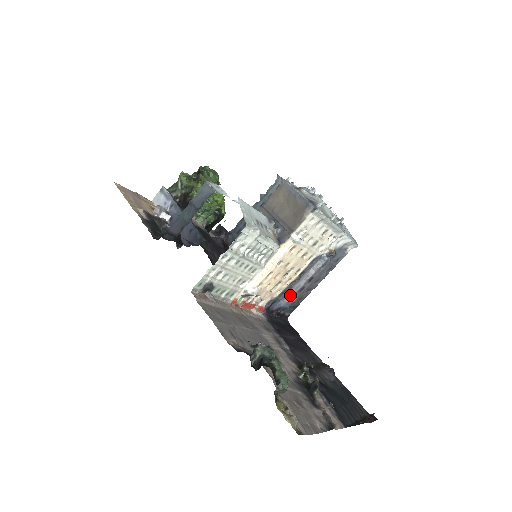
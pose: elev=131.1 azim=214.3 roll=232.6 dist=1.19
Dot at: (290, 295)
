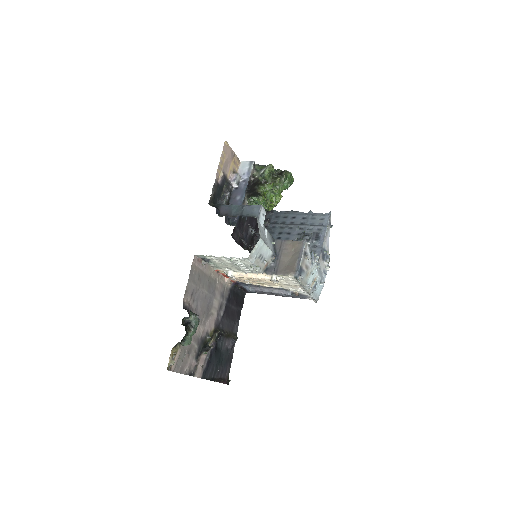
Dot at: (255, 289)
